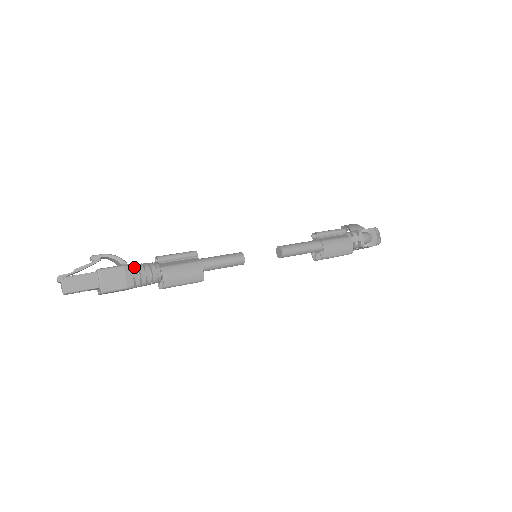
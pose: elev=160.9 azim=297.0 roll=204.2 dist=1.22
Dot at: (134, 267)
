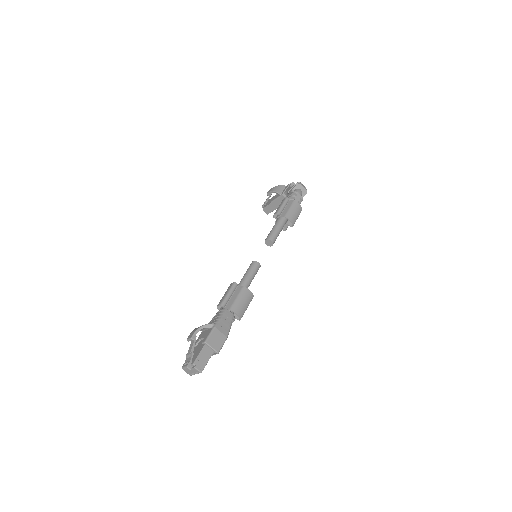
Dot at: (219, 323)
